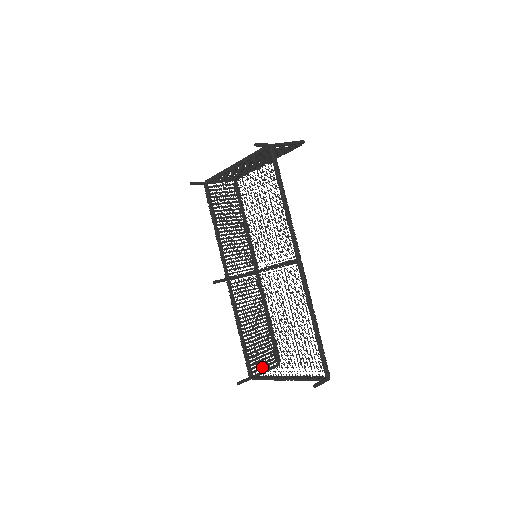
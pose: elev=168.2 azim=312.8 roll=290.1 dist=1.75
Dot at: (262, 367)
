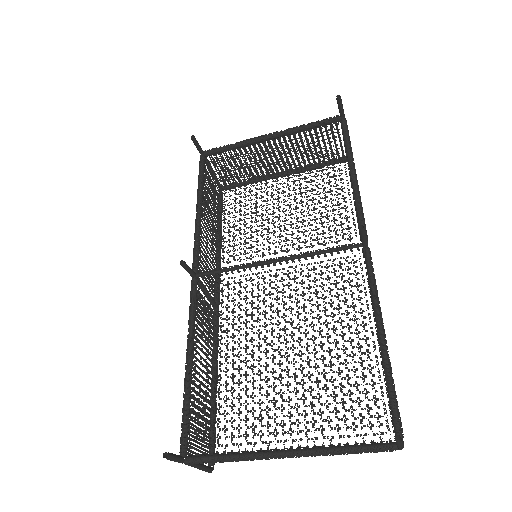
Dot at: (220, 436)
